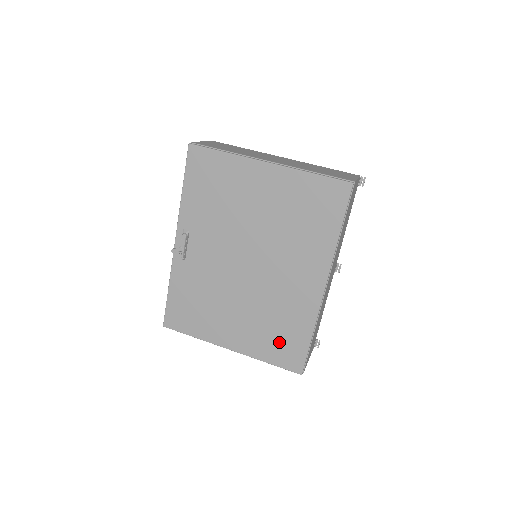
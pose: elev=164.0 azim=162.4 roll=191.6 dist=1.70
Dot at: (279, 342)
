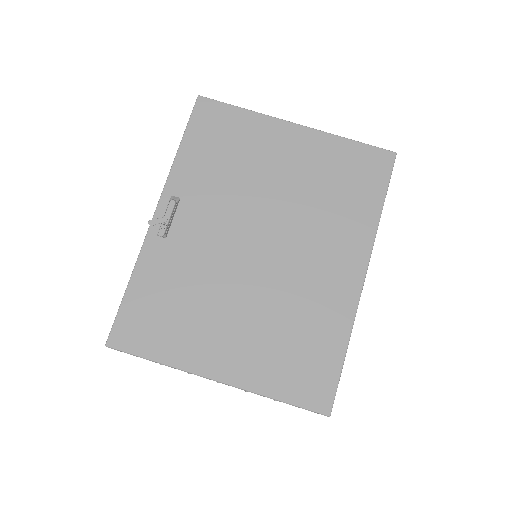
Dot at: (298, 362)
